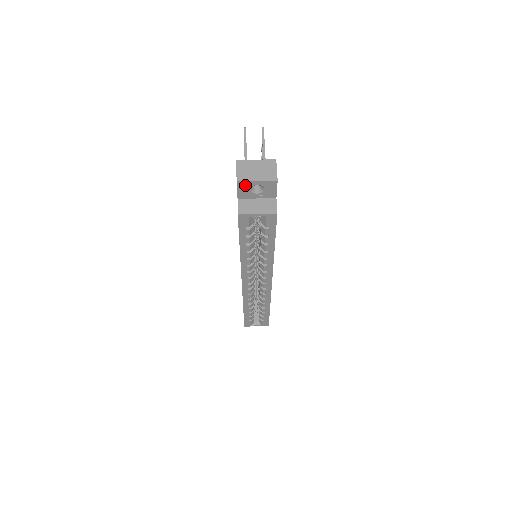
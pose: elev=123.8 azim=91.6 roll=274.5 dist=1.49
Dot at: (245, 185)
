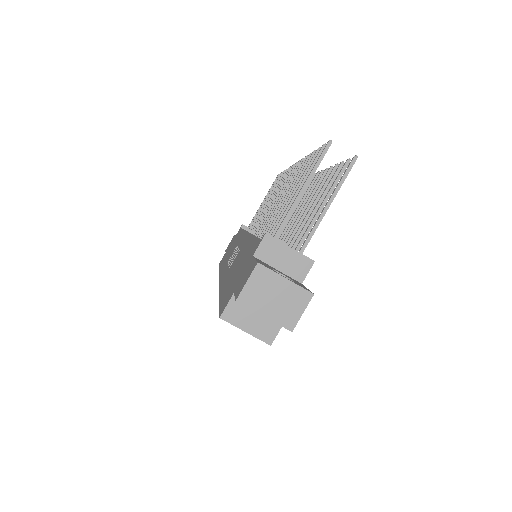
Dot at: (247, 305)
